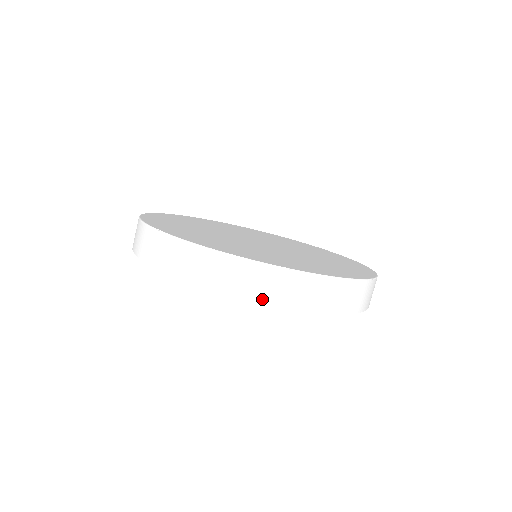
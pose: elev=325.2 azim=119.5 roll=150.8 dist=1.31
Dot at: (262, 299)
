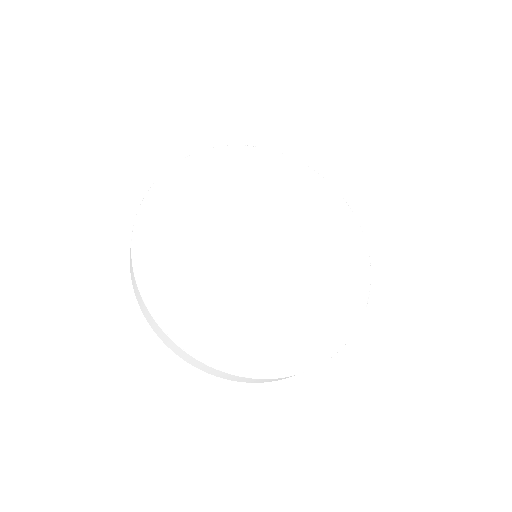
Dot at: (175, 352)
